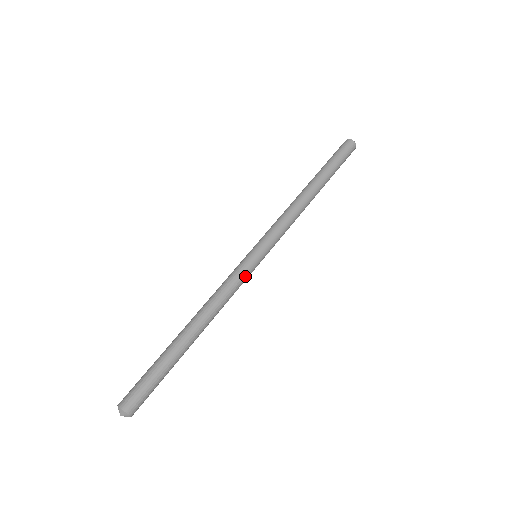
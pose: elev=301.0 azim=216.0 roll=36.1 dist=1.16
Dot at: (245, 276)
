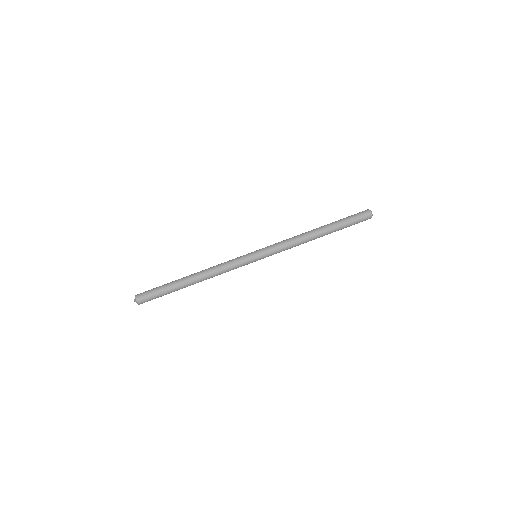
Dot at: (241, 266)
